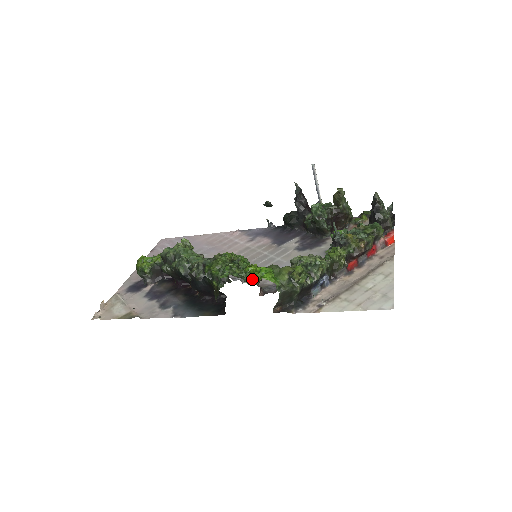
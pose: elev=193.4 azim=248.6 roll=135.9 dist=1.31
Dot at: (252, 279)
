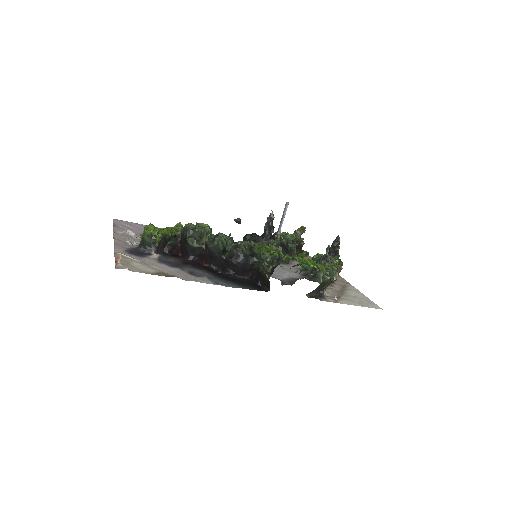
Dot at: (307, 265)
